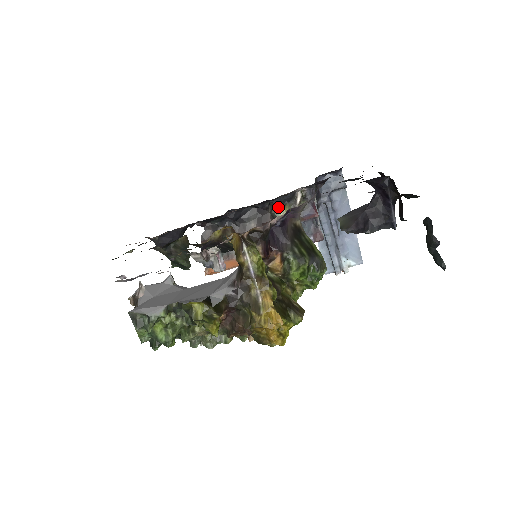
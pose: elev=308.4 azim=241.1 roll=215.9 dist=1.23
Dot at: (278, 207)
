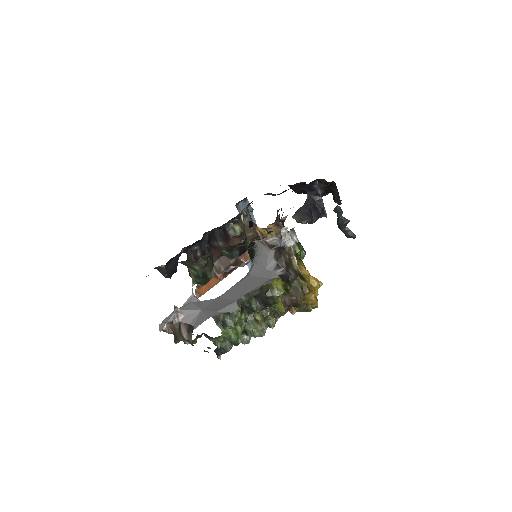
Dot at: (234, 225)
